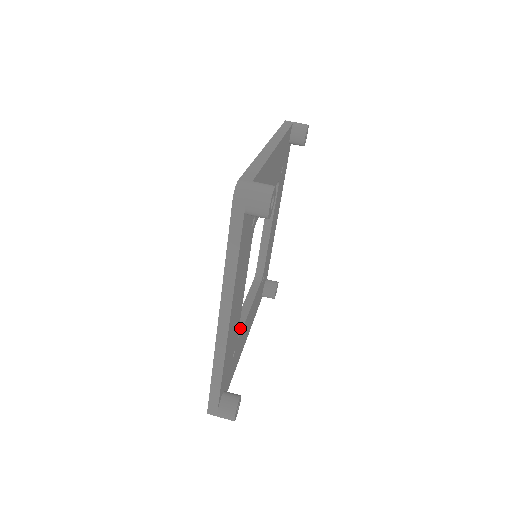
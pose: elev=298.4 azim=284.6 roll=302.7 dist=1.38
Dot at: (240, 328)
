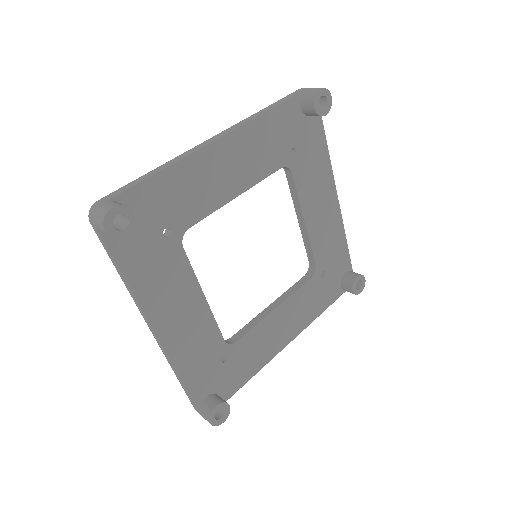
Dot at: (188, 259)
